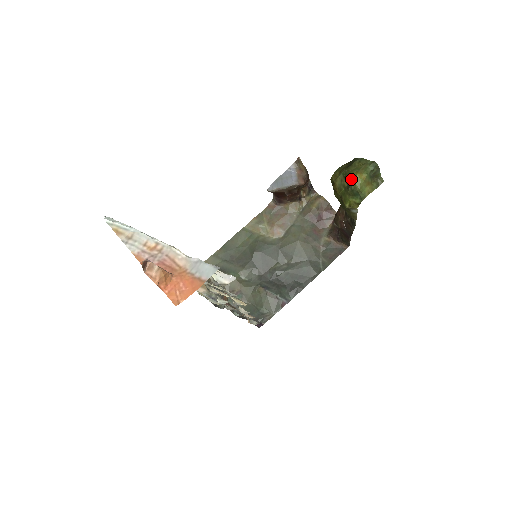
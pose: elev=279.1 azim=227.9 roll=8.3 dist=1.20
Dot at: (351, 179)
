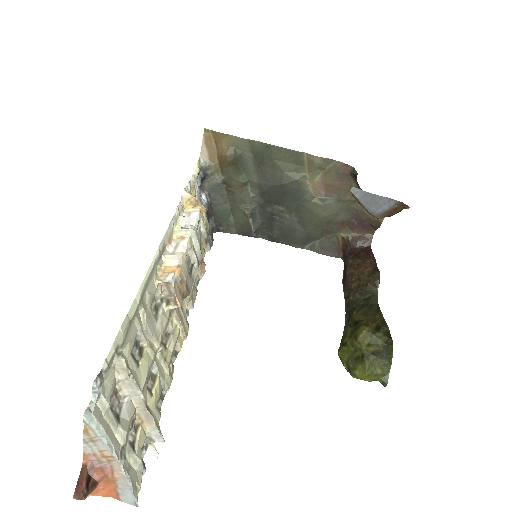
Dot at: (360, 370)
